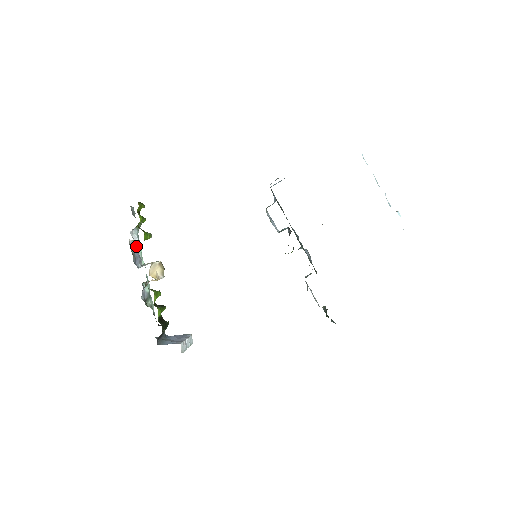
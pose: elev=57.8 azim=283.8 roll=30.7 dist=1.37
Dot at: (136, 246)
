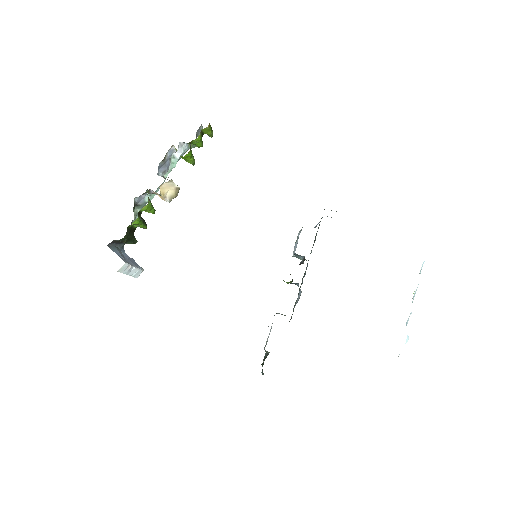
Dot at: (174, 158)
